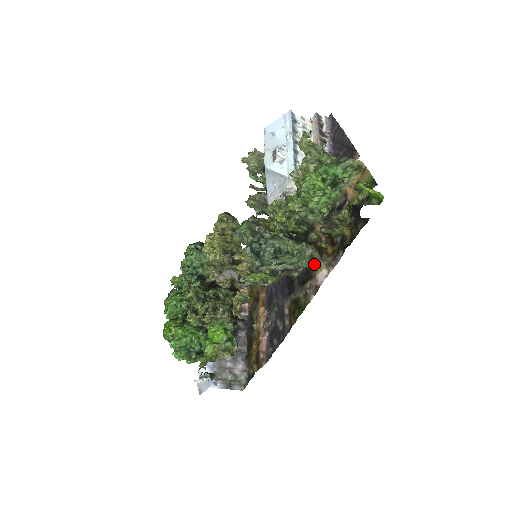
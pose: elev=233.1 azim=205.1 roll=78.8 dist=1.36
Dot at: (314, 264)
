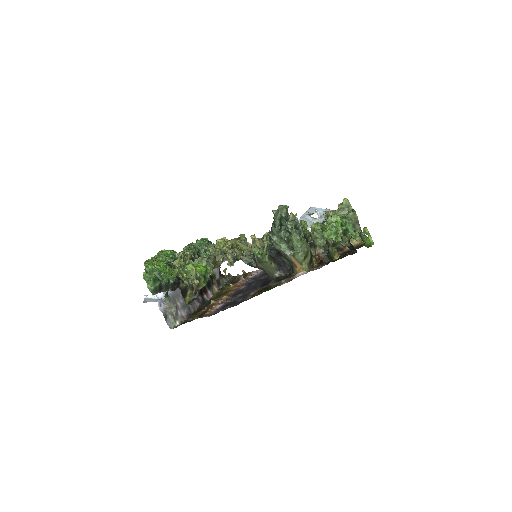
Dot at: (303, 263)
